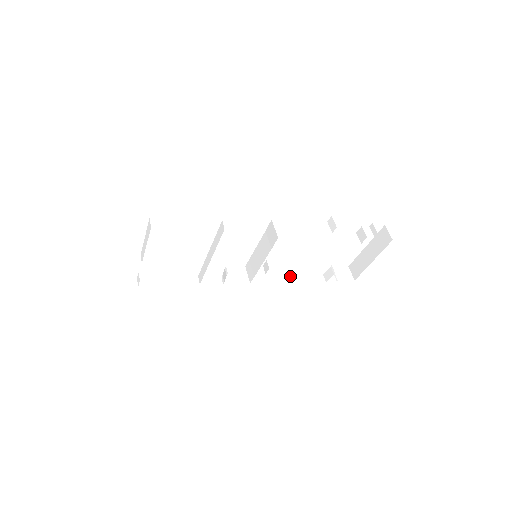
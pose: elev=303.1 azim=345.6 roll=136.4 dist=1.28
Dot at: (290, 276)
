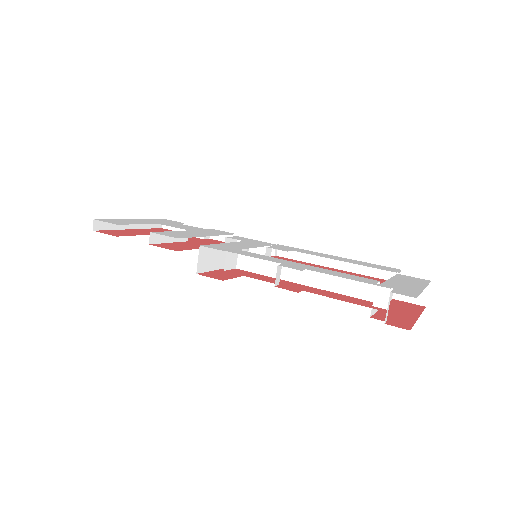
Dot at: (347, 259)
